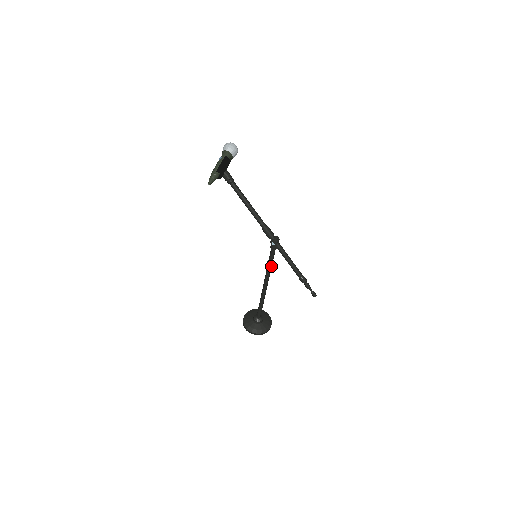
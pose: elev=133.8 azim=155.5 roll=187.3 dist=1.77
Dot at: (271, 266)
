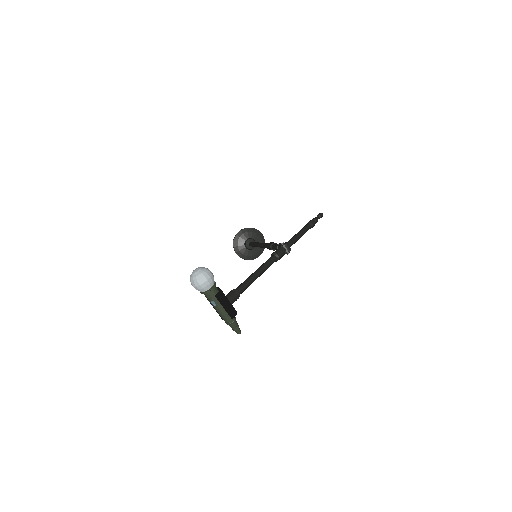
Dot at: occluded
